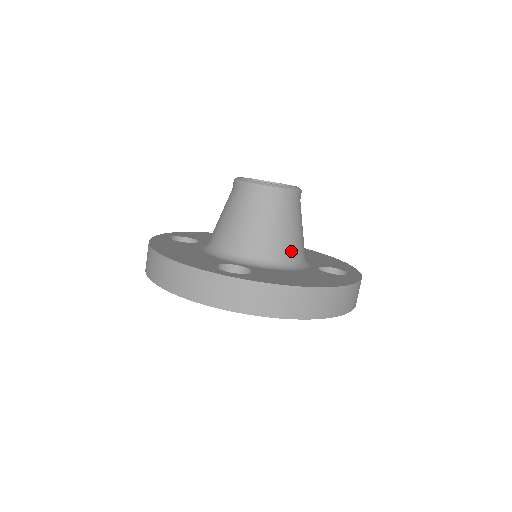
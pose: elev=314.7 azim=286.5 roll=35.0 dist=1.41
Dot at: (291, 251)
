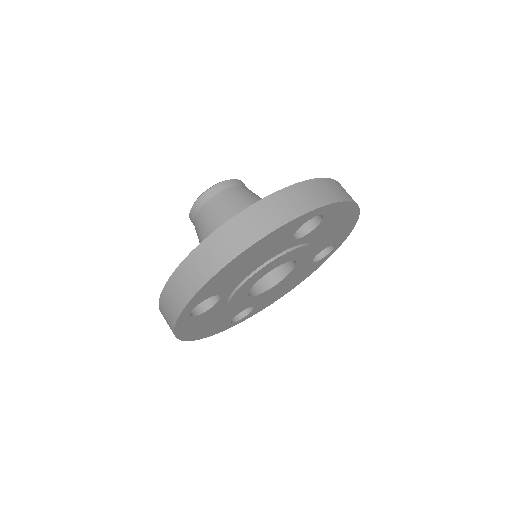
Dot at: occluded
